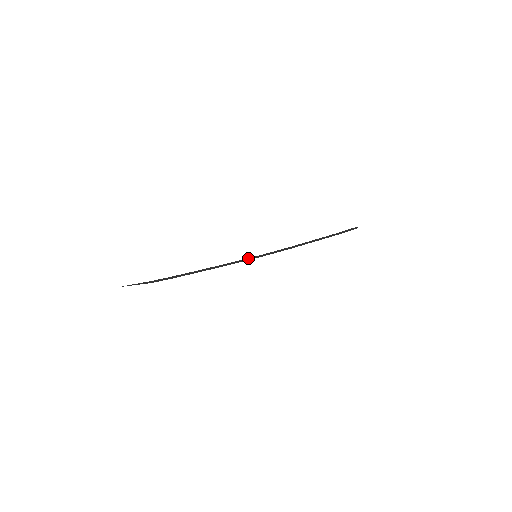
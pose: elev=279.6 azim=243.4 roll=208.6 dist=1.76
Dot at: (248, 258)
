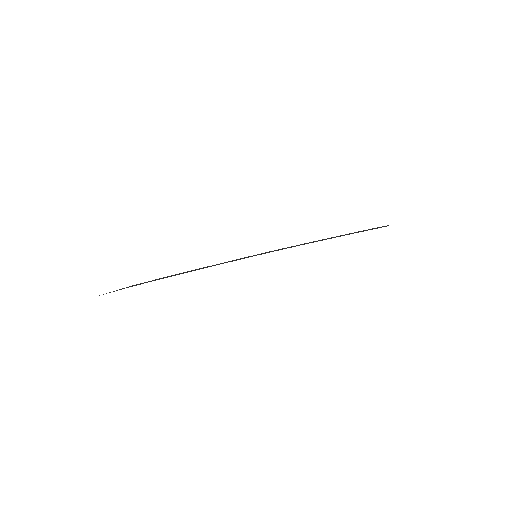
Dot at: occluded
